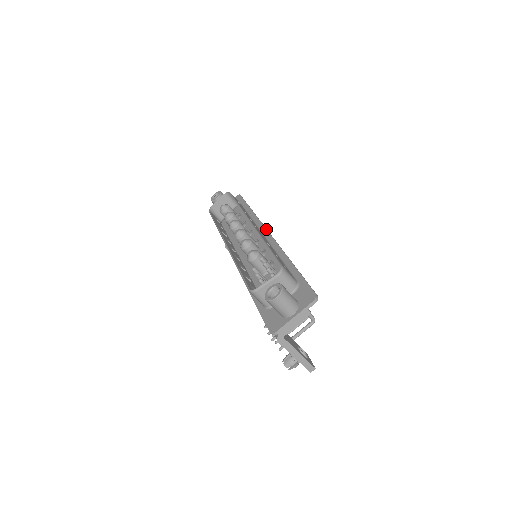
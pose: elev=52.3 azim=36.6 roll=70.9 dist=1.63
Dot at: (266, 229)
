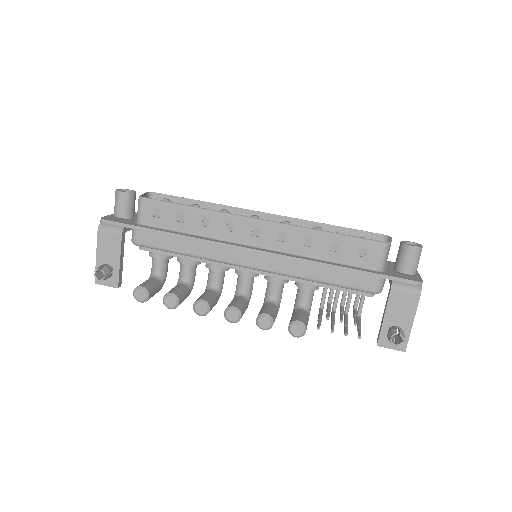
Dot at: occluded
